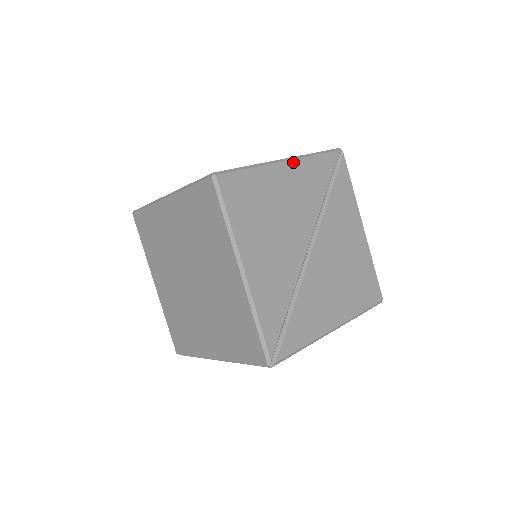
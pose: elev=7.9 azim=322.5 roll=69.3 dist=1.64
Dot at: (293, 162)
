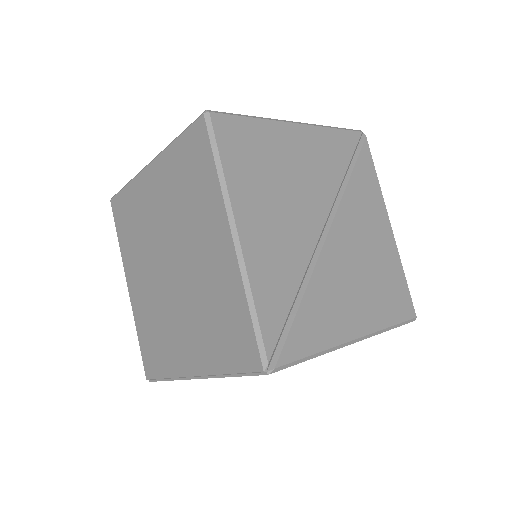
Dot at: (307, 127)
